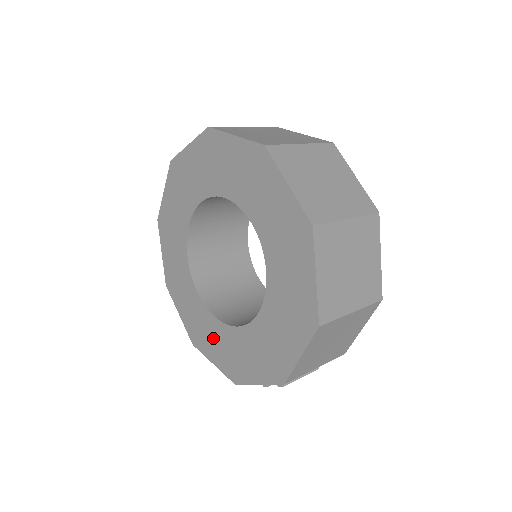
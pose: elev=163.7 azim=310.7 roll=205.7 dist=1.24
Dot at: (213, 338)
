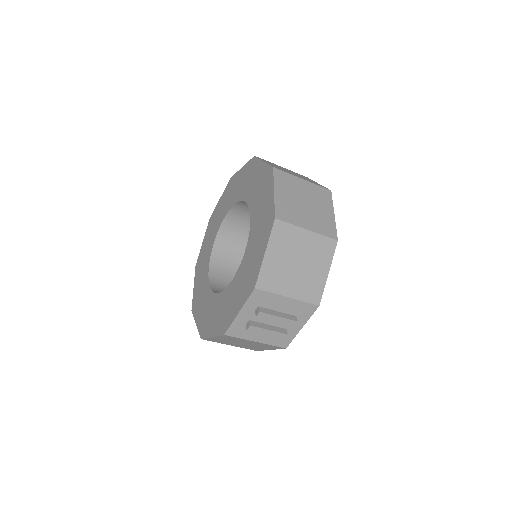
Dot at: (215, 313)
